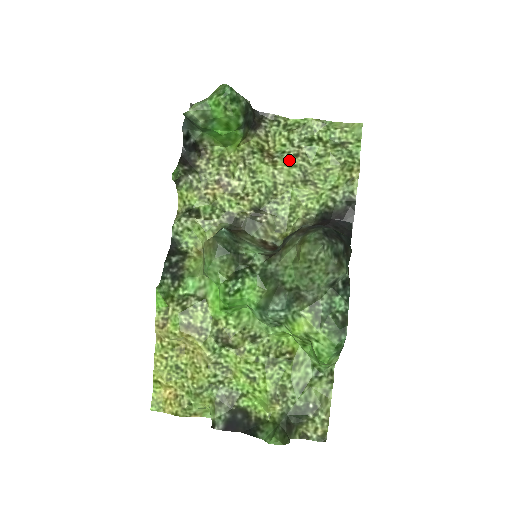
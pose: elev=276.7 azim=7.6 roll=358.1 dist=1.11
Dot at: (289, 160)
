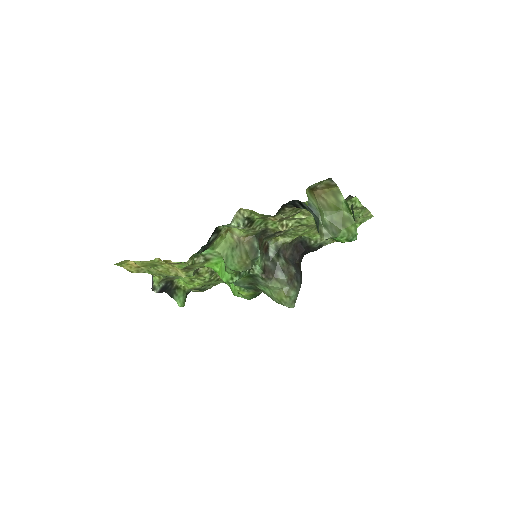
Dot at: occluded
